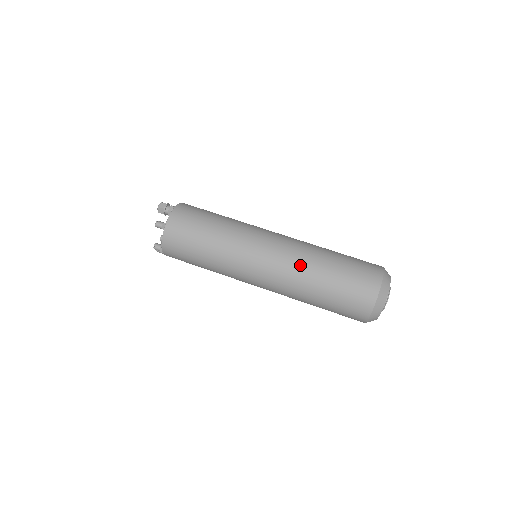
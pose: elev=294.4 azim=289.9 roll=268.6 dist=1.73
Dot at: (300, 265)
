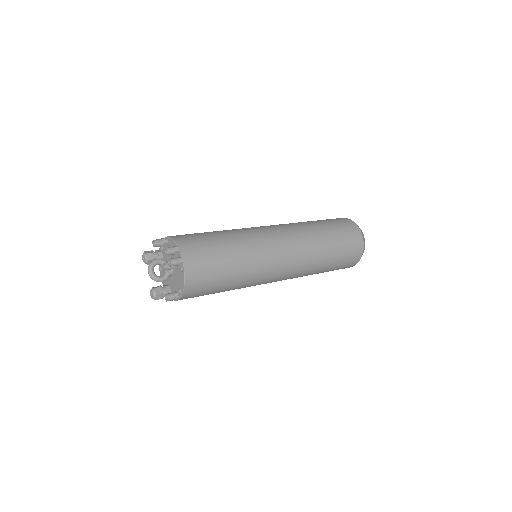
Dot at: occluded
